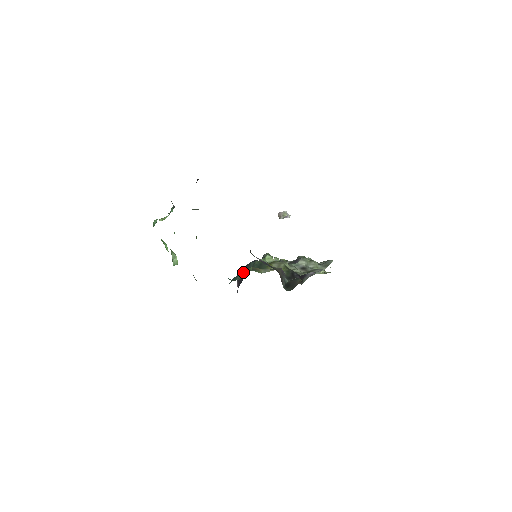
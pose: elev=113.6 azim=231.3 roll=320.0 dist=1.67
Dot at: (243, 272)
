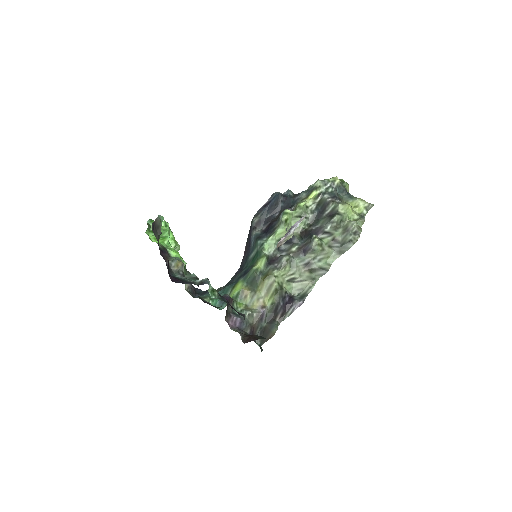
Dot at: (232, 292)
